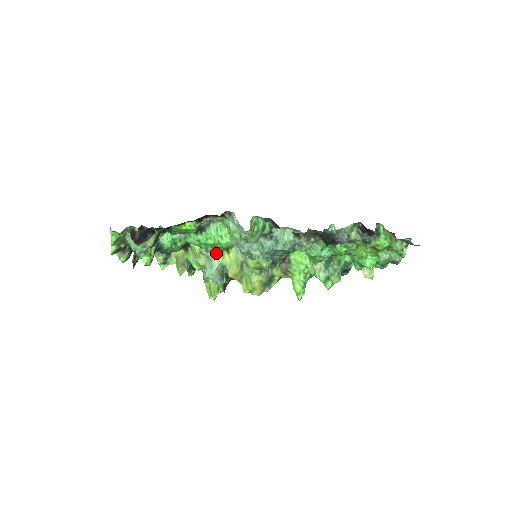
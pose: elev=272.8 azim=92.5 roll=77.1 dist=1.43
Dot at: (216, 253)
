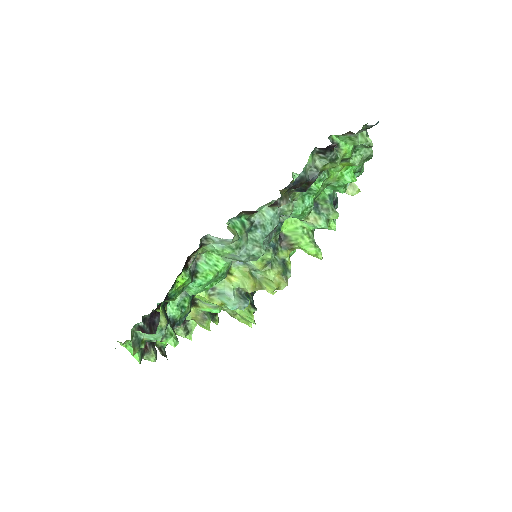
Dot at: (222, 284)
